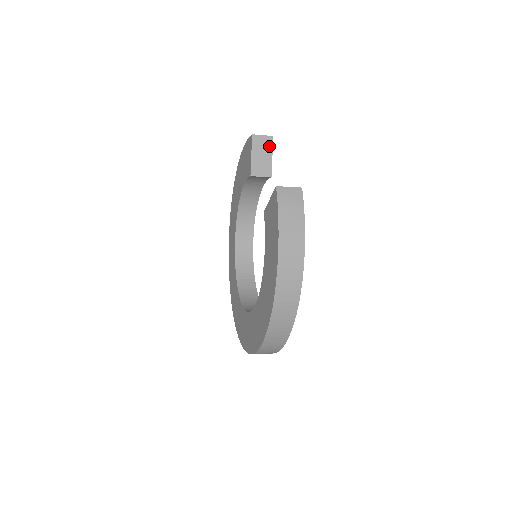
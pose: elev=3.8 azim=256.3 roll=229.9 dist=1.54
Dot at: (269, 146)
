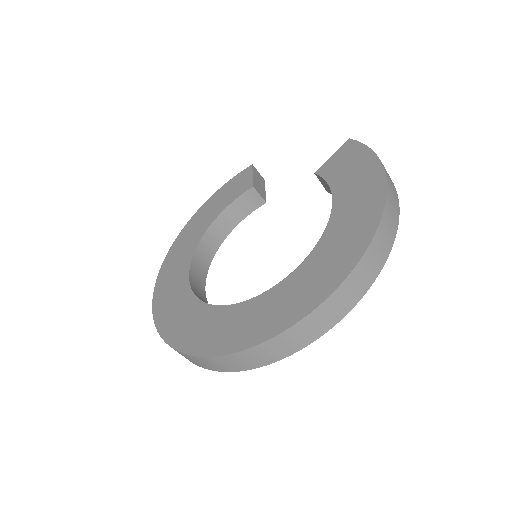
Dot at: (263, 182)
